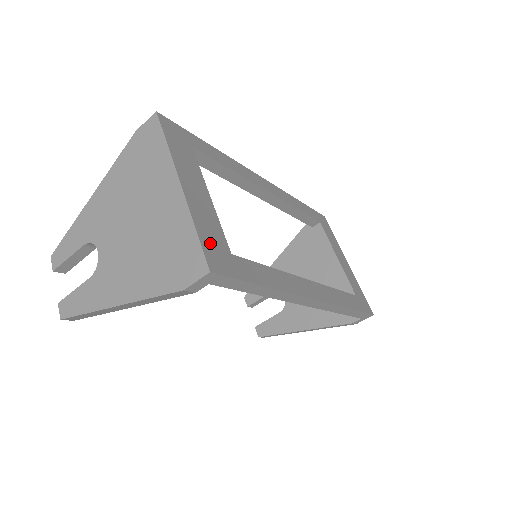
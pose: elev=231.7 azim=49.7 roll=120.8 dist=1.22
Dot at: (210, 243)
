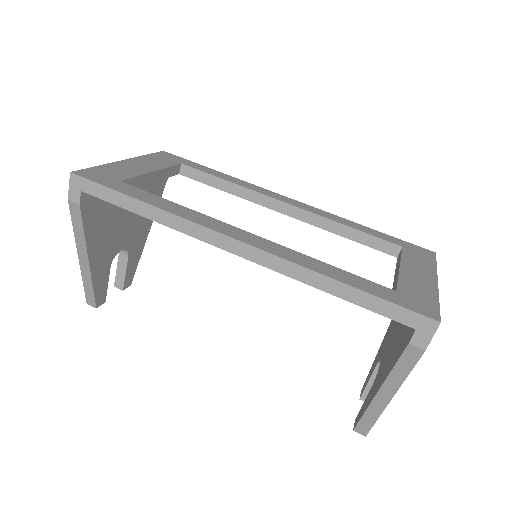
Dot at: (101, 172)
